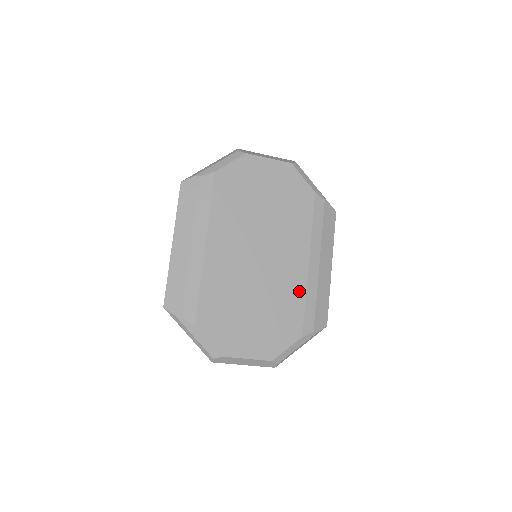
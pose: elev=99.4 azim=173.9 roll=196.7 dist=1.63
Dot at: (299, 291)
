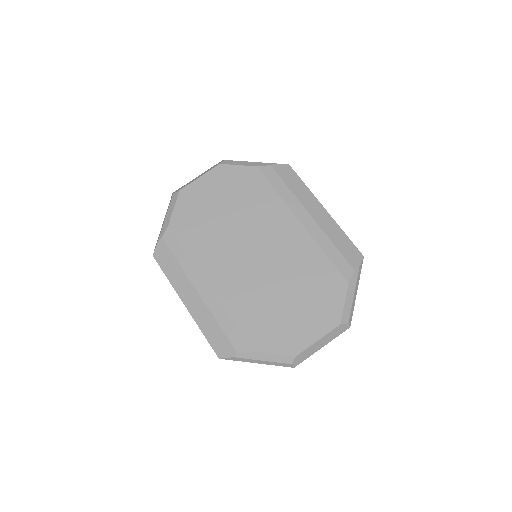
Dot at: (313, 251)
